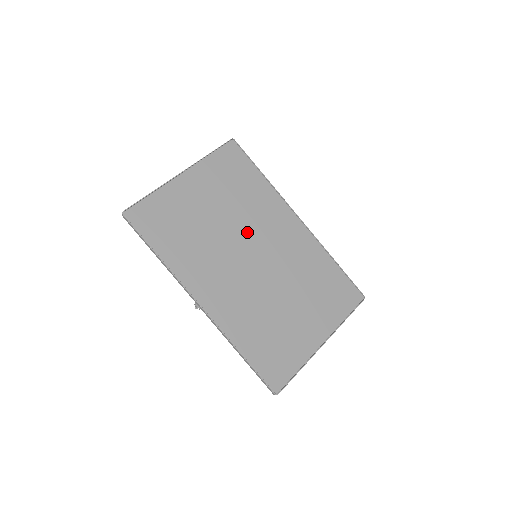
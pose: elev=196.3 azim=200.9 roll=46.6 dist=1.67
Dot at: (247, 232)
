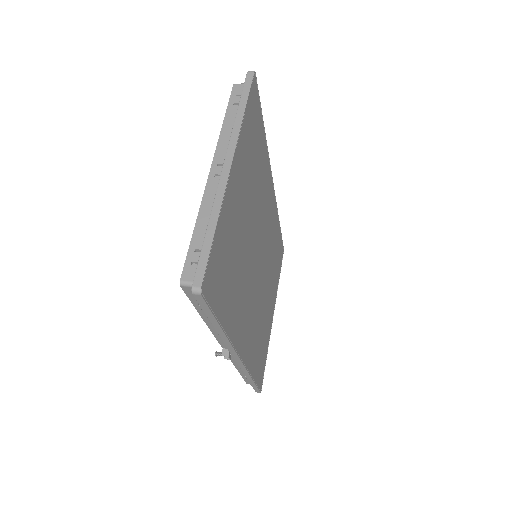
Dot at: (257, 230)
